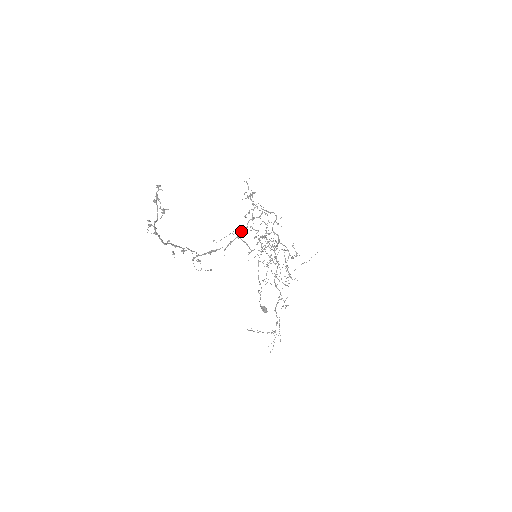
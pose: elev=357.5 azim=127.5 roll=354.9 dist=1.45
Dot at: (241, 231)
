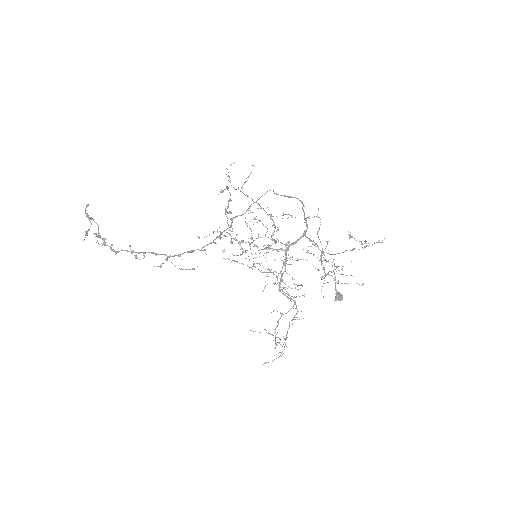
Dot at: occluded
